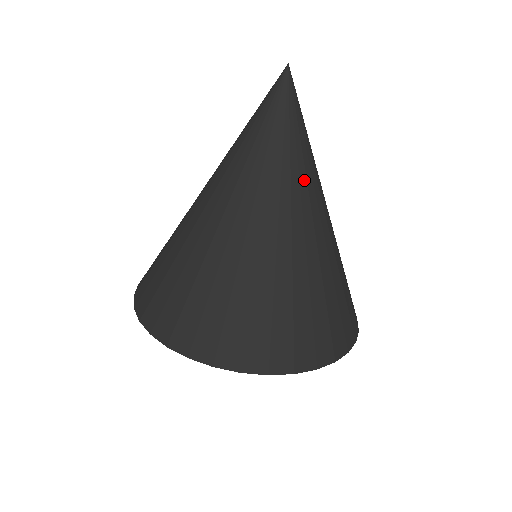
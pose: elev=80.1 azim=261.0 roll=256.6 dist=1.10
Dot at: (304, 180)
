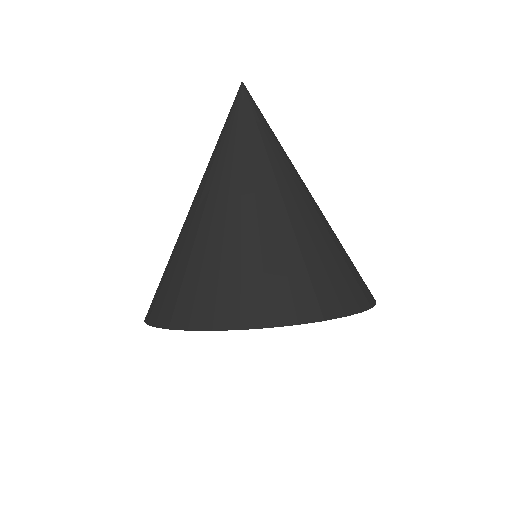
Dot at: (280, 159)
